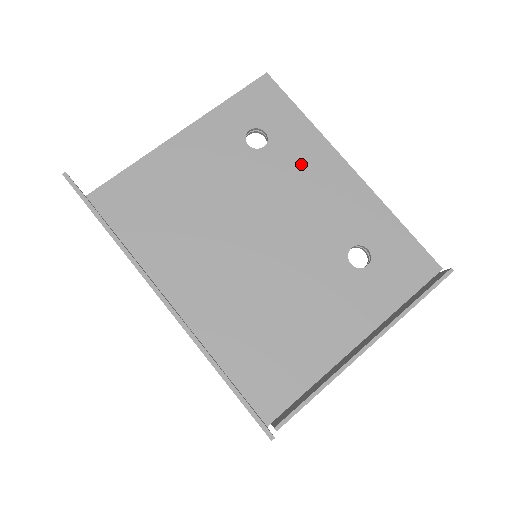
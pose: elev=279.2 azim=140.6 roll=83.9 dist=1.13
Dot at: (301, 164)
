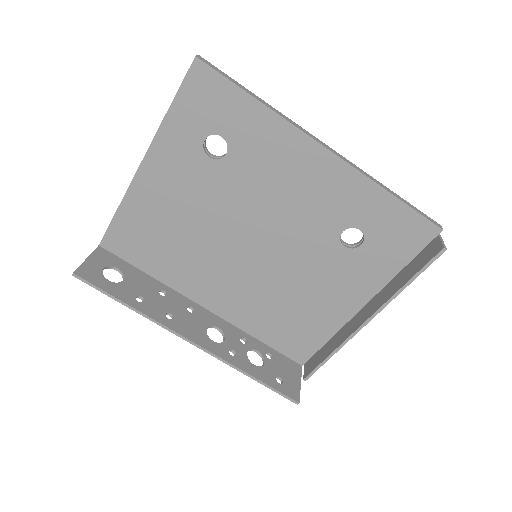
Dot at: (270, 162)
